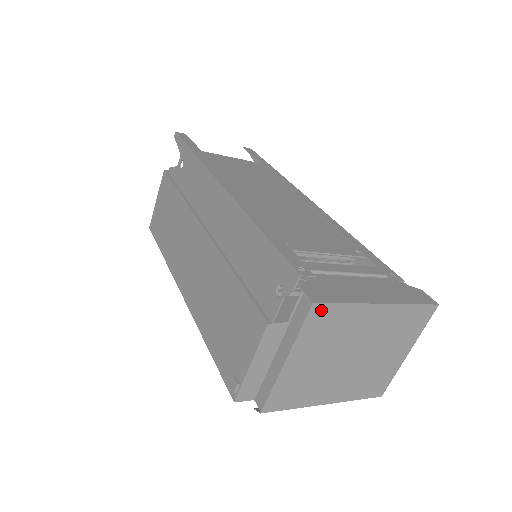
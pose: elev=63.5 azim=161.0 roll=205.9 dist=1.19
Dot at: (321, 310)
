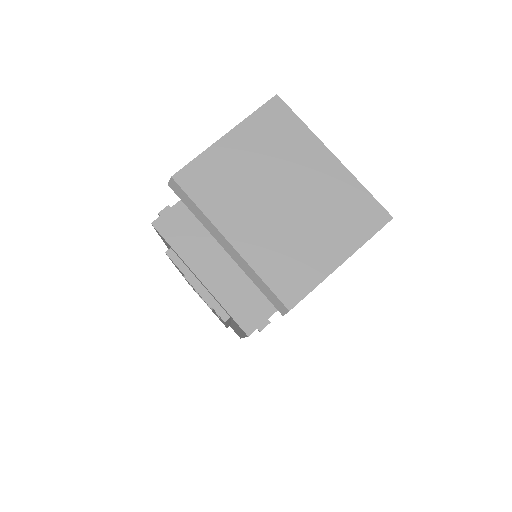
Dot at: (279, 108)
